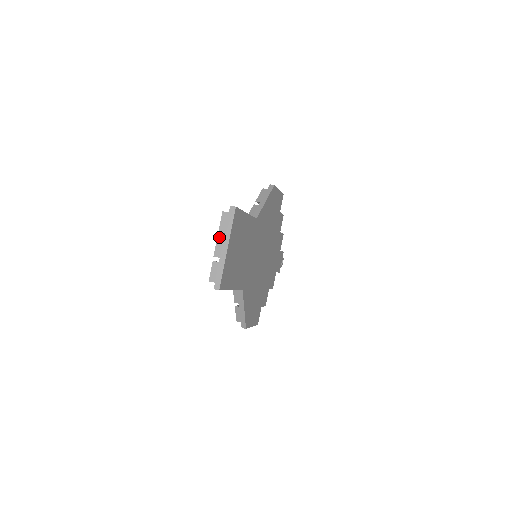
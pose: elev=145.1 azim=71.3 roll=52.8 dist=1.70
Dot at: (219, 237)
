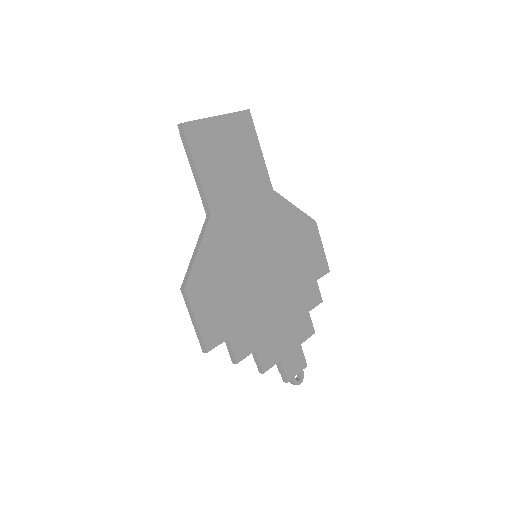
Dot at: occluded
